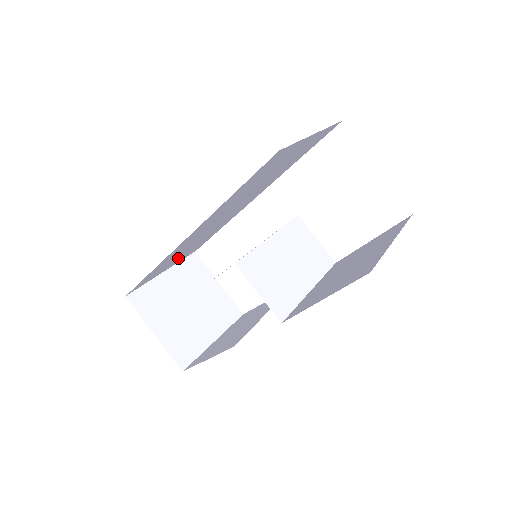
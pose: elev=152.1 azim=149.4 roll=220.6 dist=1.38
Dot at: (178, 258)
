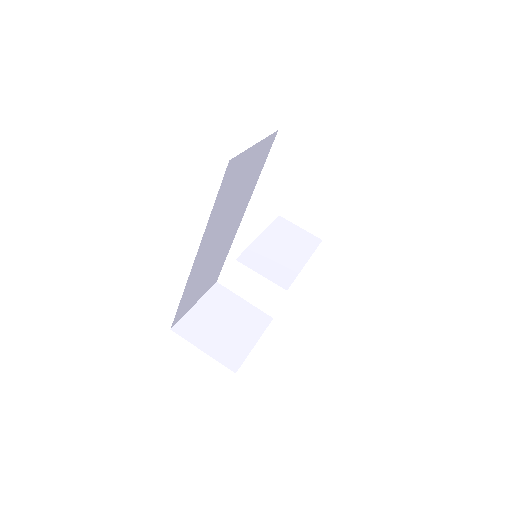
Dot at: (202, 287)
